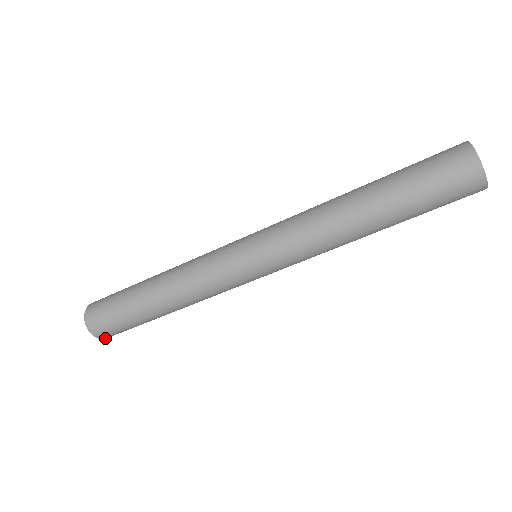
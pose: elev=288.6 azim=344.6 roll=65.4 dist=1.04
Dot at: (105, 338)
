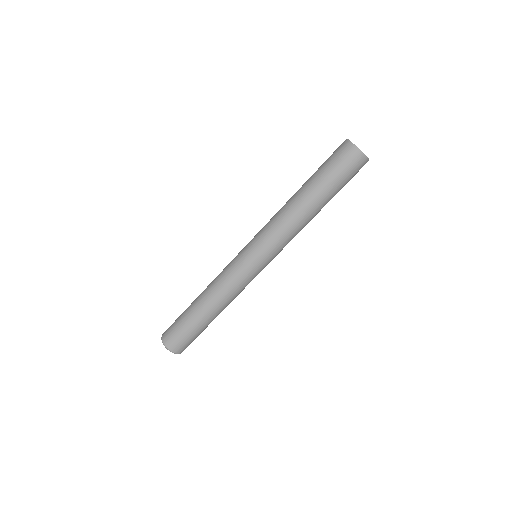
Dot at: occluded
